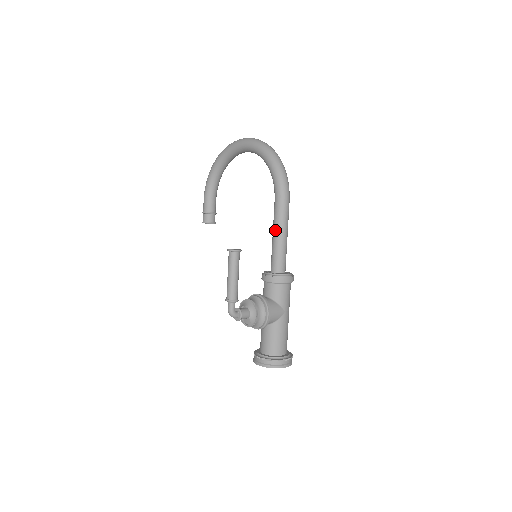
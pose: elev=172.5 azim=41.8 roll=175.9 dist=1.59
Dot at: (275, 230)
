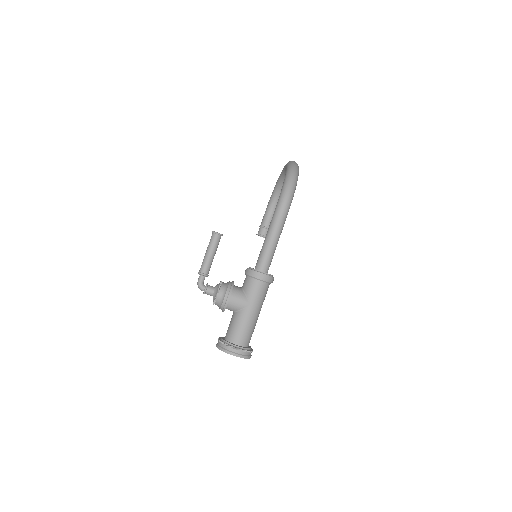
Dot at: (267, 232)
